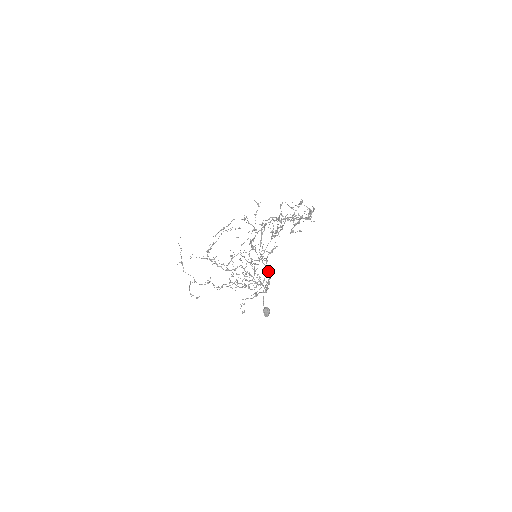
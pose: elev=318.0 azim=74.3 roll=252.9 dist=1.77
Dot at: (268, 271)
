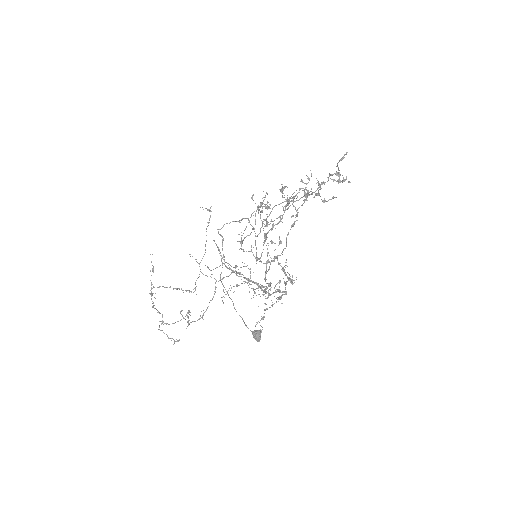
Dot at: occluded
